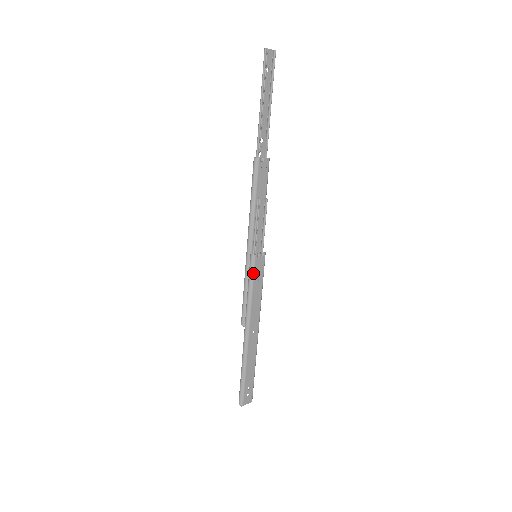
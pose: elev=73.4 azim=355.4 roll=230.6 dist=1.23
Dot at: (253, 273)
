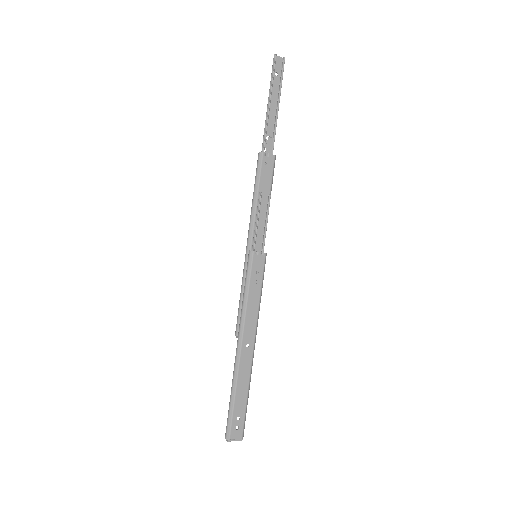
Dot at: (250, 272)
